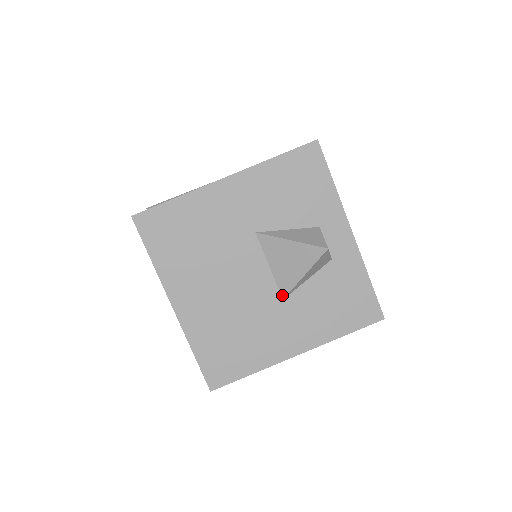
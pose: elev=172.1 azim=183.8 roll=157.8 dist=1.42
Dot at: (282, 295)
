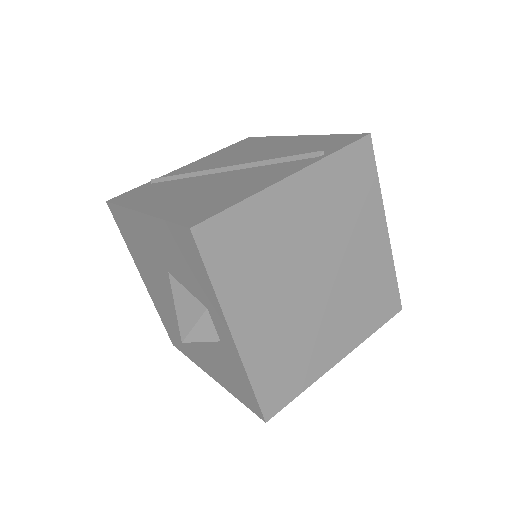
Dot at: occluded
